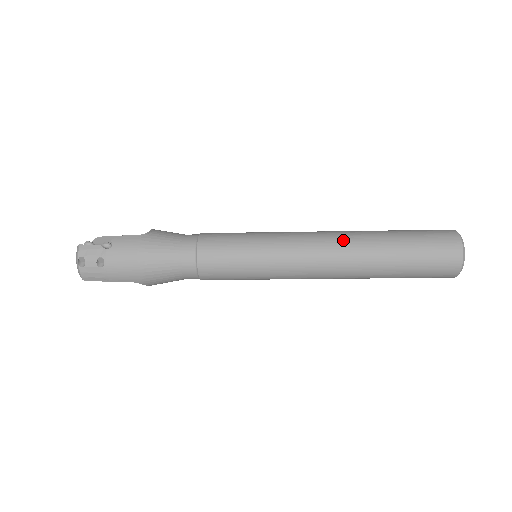
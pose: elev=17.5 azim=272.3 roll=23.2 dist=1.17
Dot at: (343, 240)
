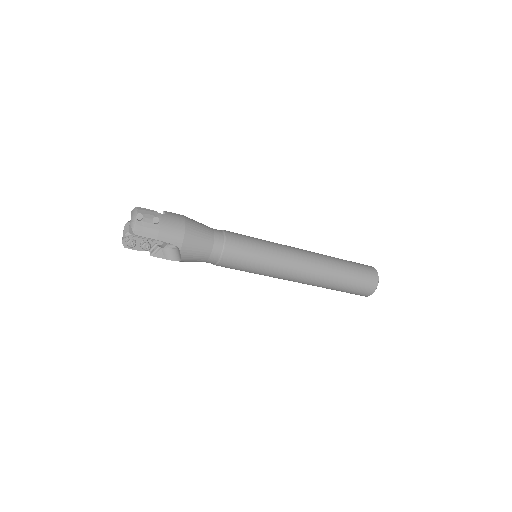
Dot at: (314, 252)
